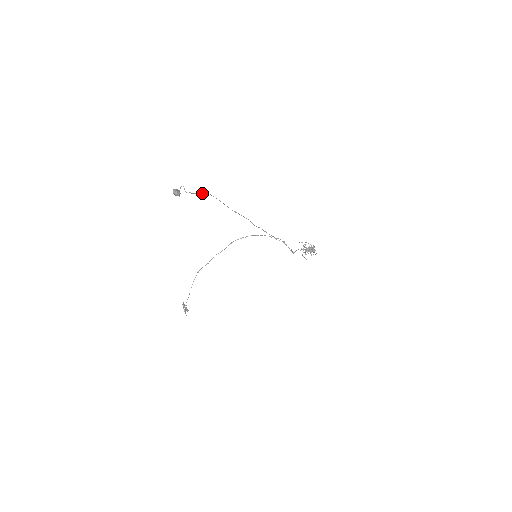
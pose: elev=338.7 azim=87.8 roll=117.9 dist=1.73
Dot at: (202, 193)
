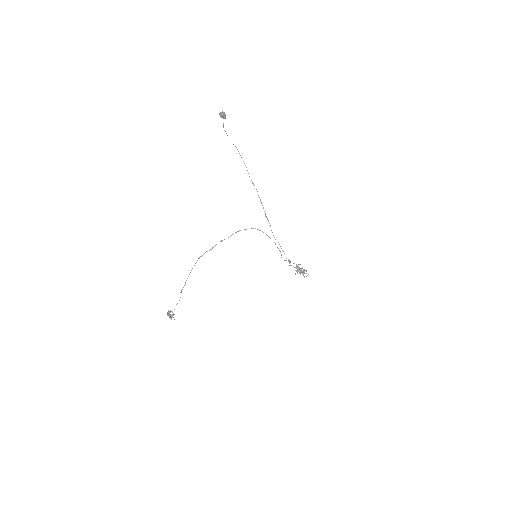
Dot at: (233, 144)
